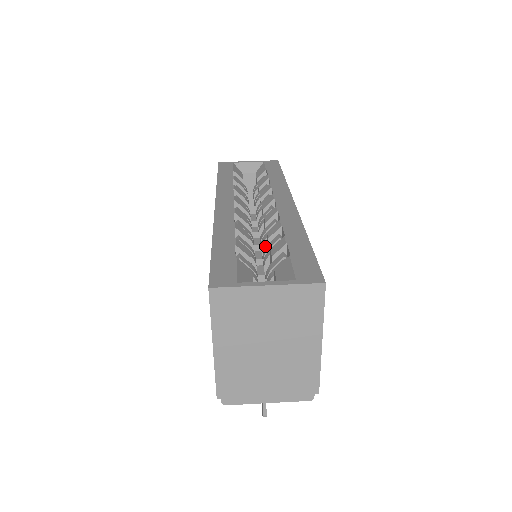
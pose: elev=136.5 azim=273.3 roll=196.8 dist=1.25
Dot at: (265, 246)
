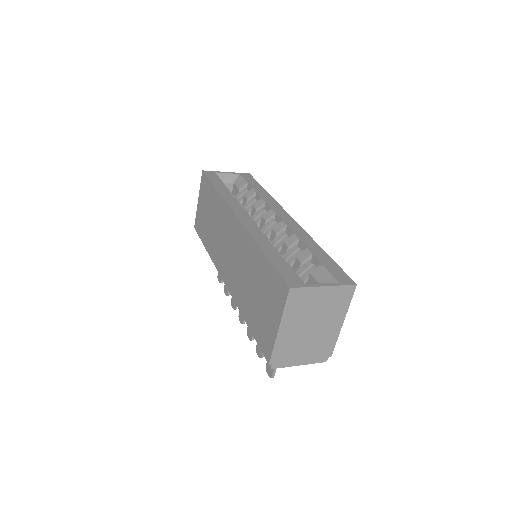
Dot at: (279, 251)
